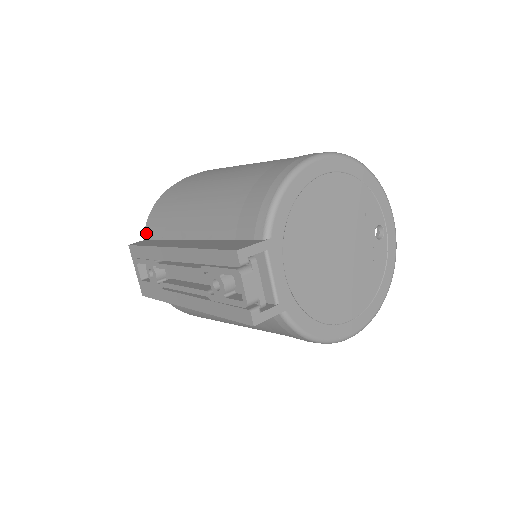
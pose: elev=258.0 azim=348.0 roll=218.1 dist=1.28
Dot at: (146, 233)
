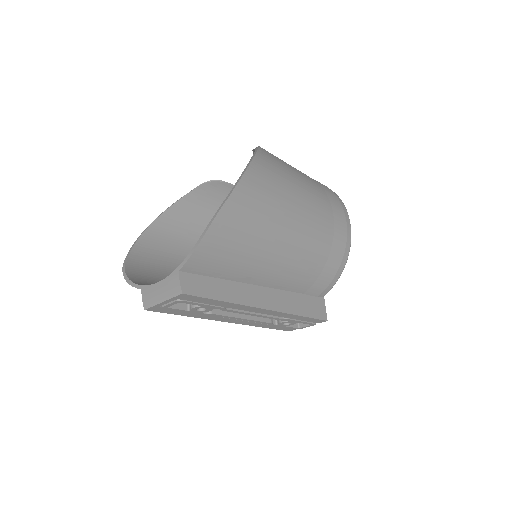
Dot at: (189, 267)
